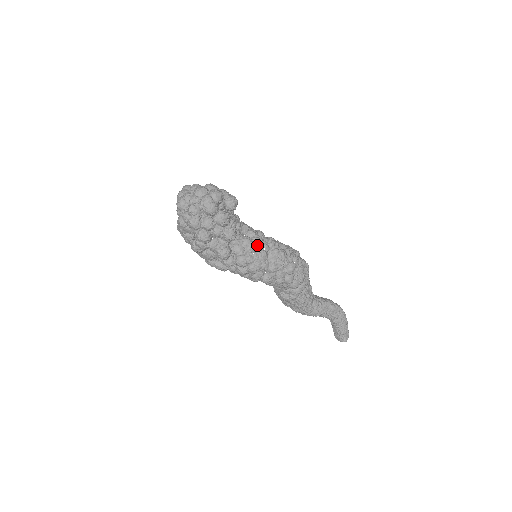
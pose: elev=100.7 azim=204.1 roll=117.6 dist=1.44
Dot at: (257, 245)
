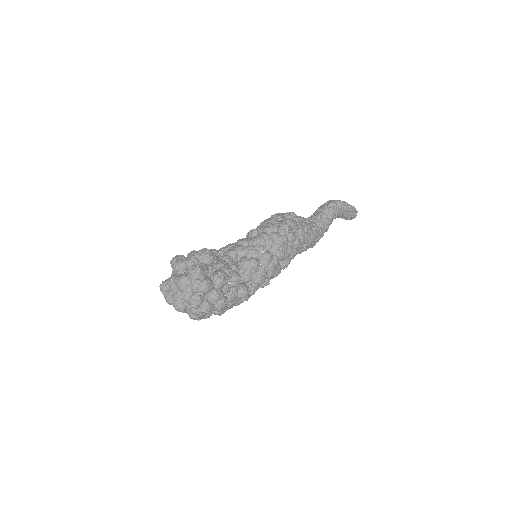
Dot at: (255, 256)
